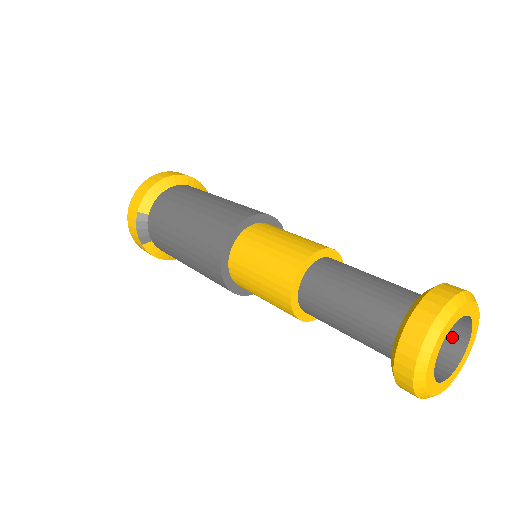
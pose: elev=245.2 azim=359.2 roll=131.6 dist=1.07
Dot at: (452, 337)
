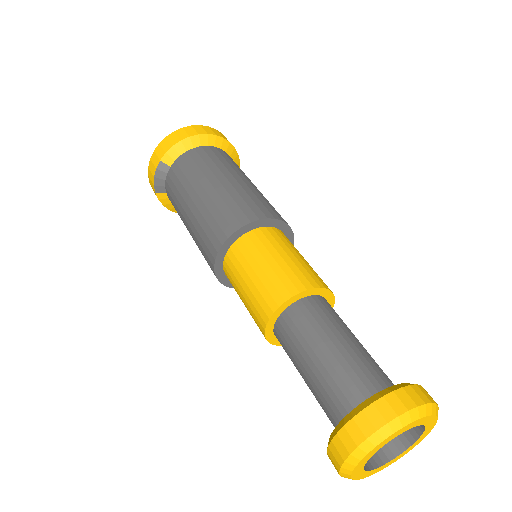
Dot at: occluded
